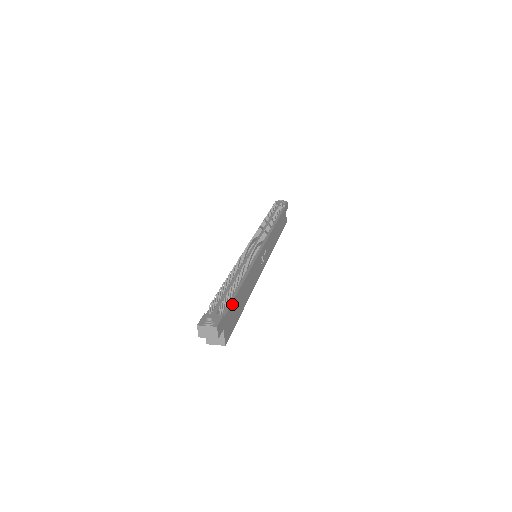
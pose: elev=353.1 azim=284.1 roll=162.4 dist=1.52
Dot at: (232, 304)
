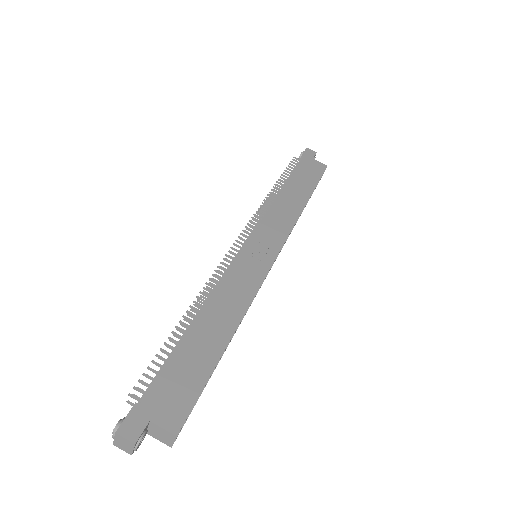
Dot at: (166, 370)
